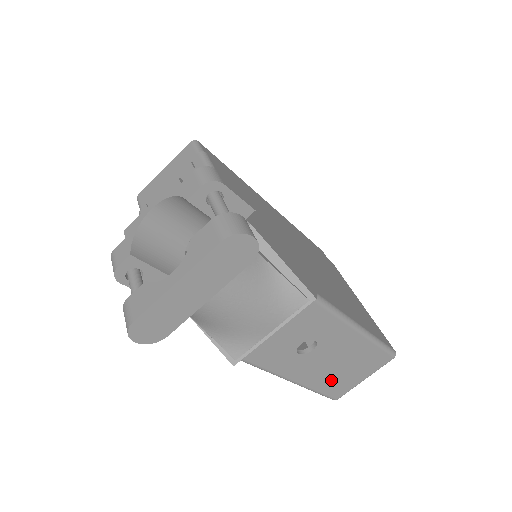
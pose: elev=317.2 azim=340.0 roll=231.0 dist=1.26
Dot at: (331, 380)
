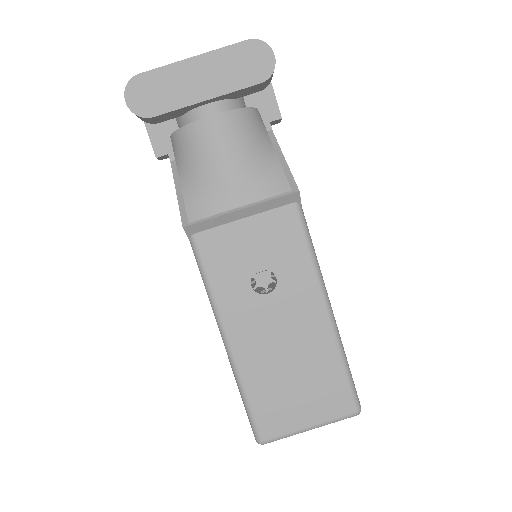
Dot at: (269, 383)
